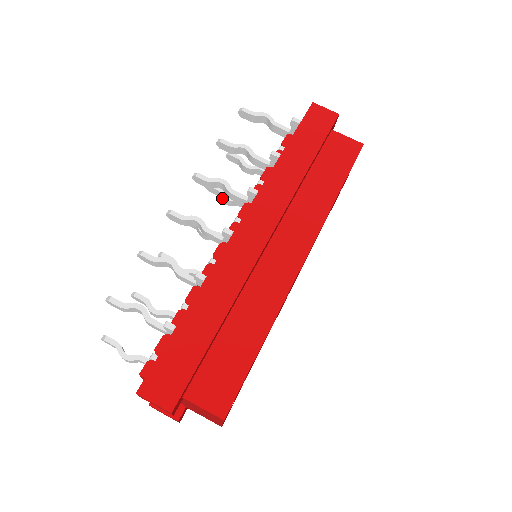
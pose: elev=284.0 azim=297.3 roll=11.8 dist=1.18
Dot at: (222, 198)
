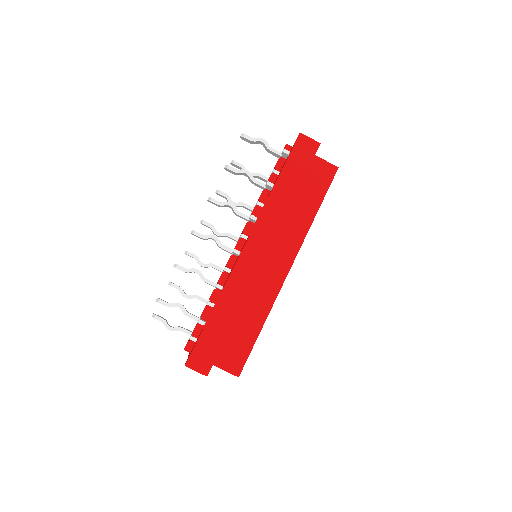
Dot at: occluded
